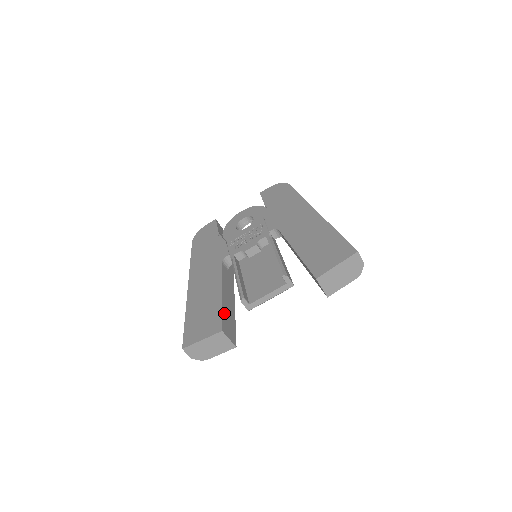
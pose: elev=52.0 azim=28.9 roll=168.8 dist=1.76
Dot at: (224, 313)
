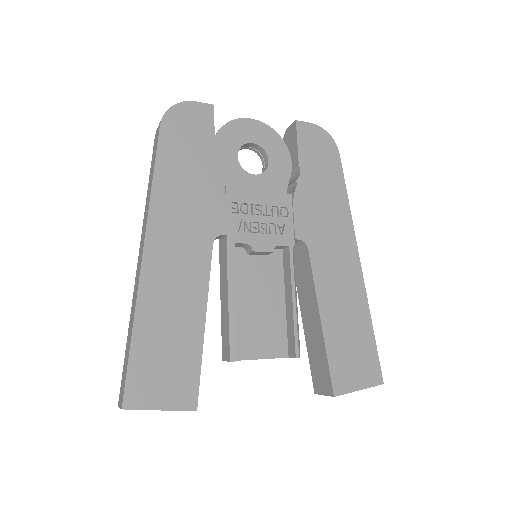
Dot at: (199, 365)
